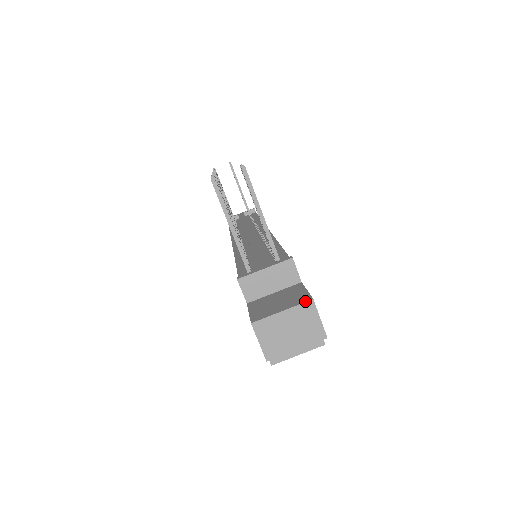
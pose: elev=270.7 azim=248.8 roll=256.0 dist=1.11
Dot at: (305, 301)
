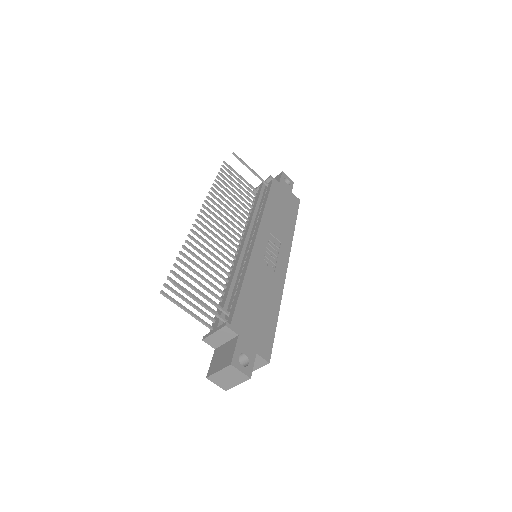
Dot at: (227, 365)
